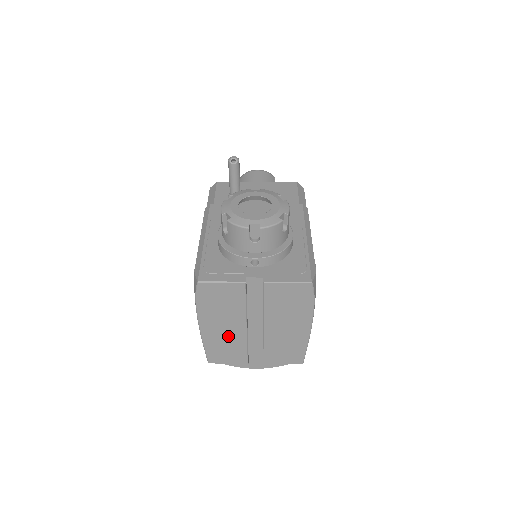
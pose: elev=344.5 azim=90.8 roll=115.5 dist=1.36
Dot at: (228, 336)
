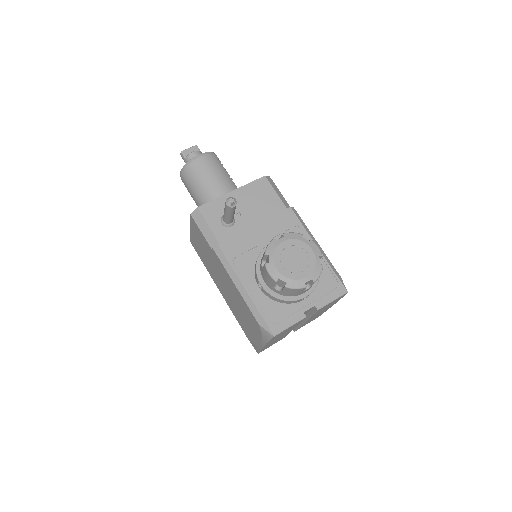
Dot at: (279, 338)
